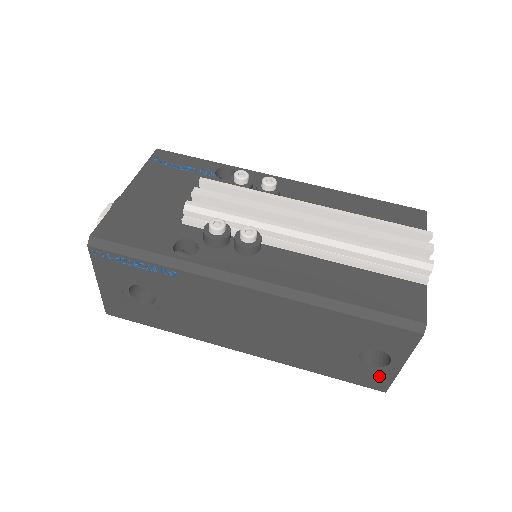
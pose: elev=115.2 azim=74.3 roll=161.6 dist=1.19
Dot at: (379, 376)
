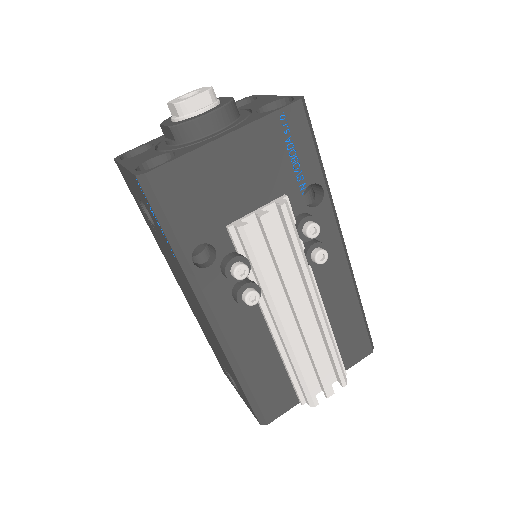
Dot at: (228, 376)
